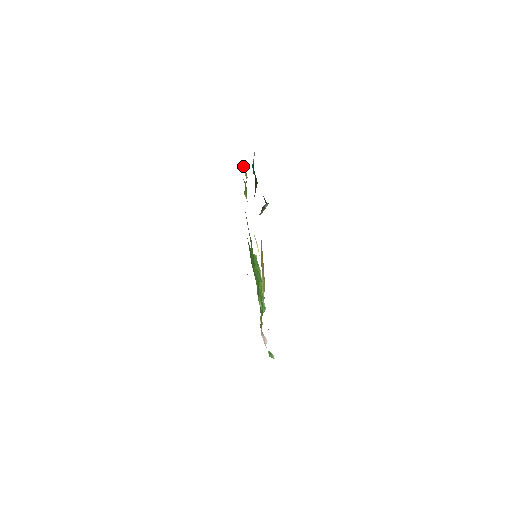
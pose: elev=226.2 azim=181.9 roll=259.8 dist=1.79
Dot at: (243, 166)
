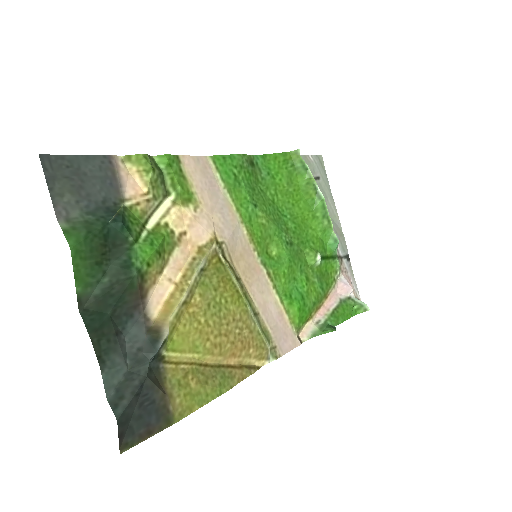
Dot at: (125, 164)
